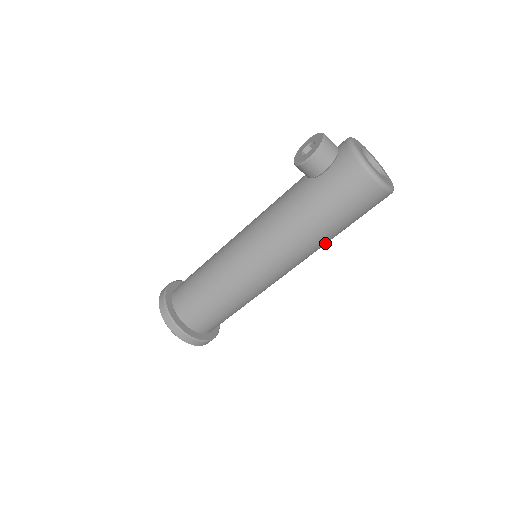
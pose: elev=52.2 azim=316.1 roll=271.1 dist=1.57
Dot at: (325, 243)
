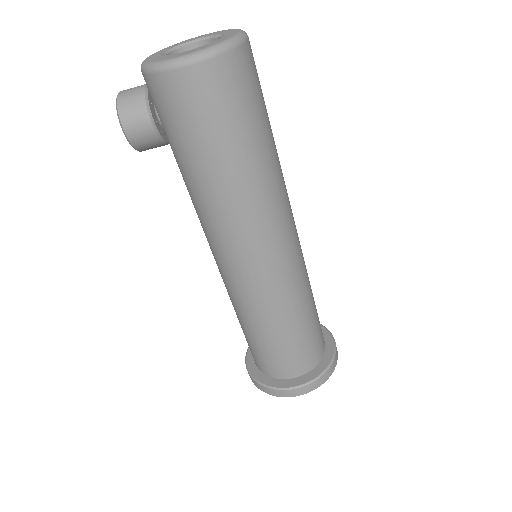
Dot at: (268, 177)
